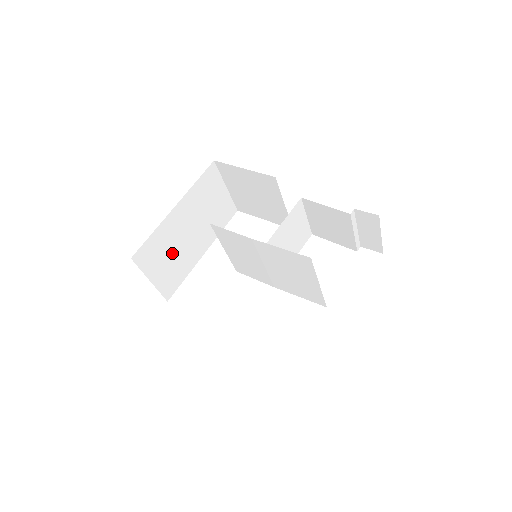
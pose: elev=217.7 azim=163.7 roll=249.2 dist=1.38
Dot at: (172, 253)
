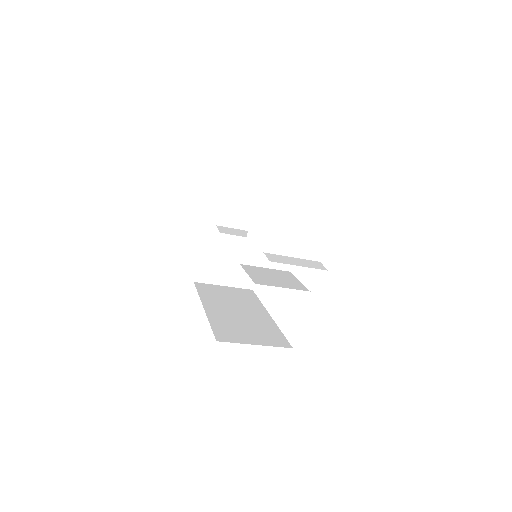
Dot at: (229, 259)
